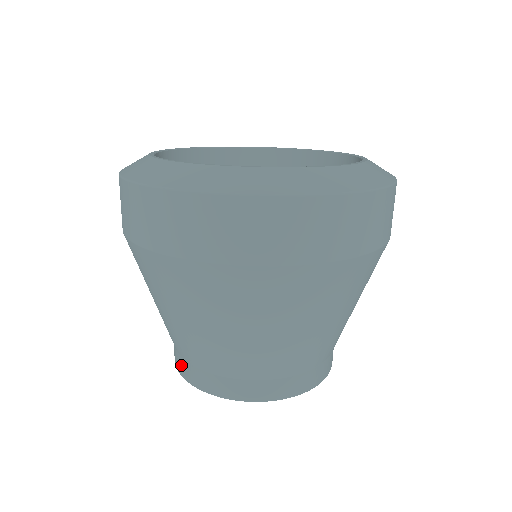
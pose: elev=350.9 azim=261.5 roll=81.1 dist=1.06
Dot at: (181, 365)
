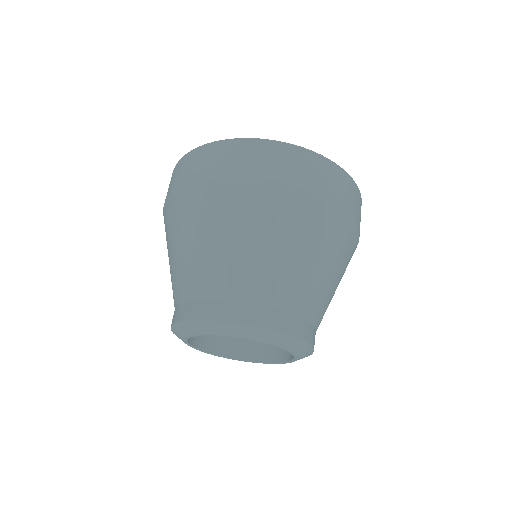
Dot at: (244, 311)
